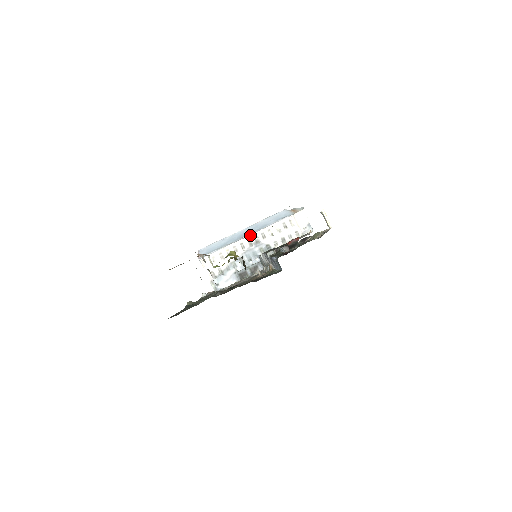
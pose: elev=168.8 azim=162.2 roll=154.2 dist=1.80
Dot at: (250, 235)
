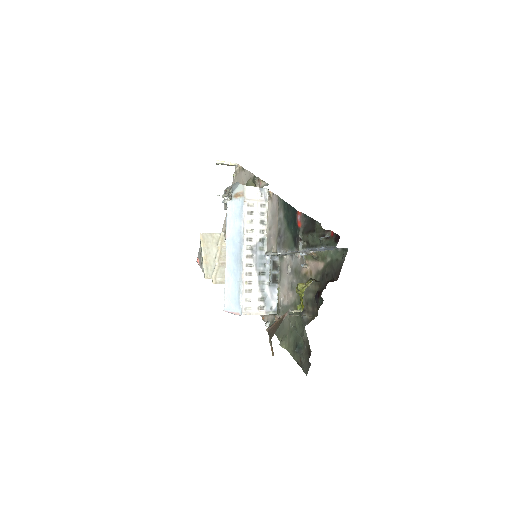
Dot at: (243, 252)
